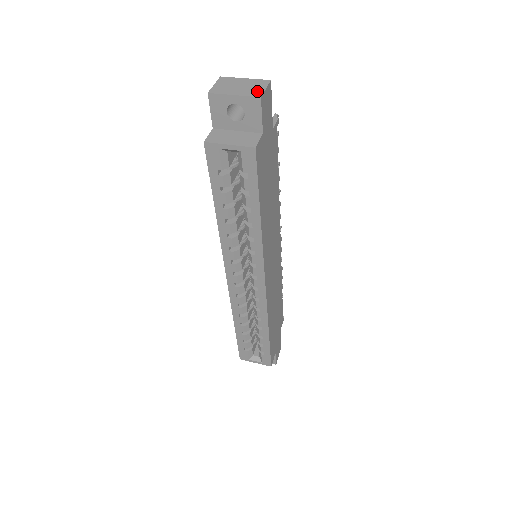
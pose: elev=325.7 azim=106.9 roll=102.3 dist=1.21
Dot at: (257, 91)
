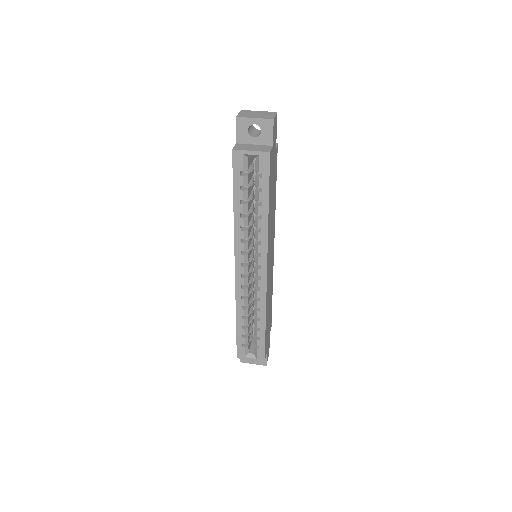
Dot at: (270, 116)
